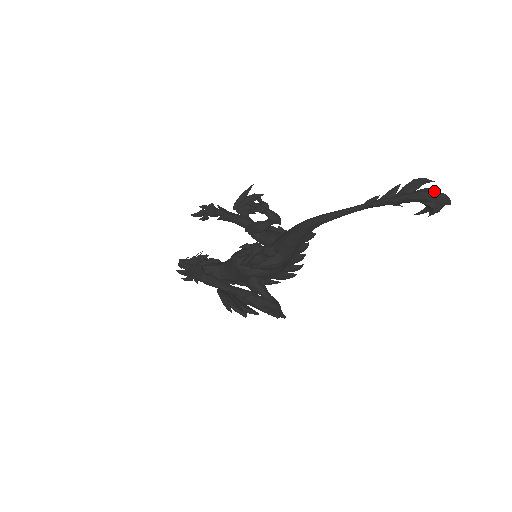
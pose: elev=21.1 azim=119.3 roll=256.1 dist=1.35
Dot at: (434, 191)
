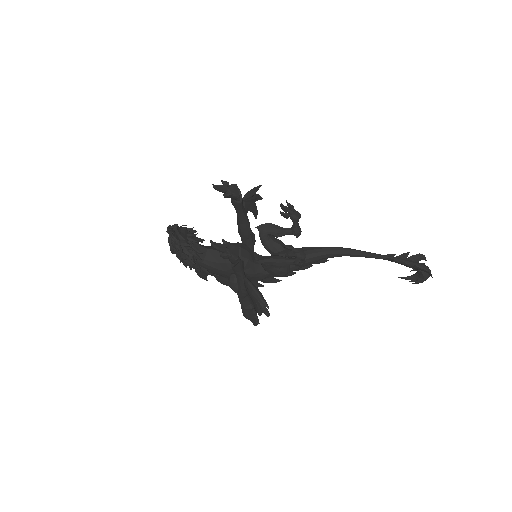
Dot at: occluded
